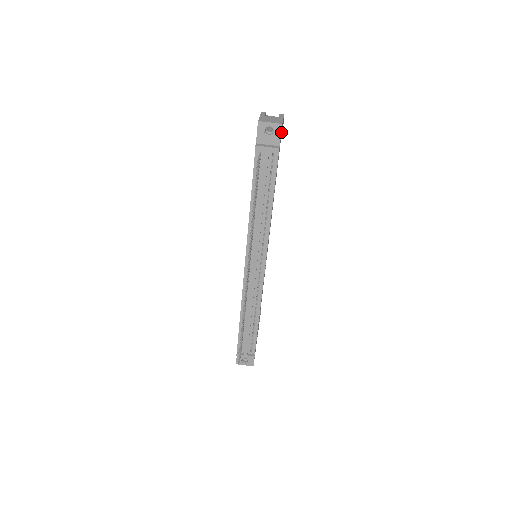
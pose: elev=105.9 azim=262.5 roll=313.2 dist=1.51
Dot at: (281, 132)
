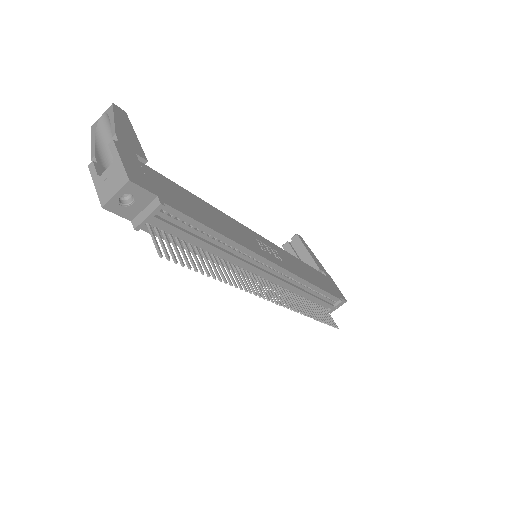
Dot at: (138, 179)
